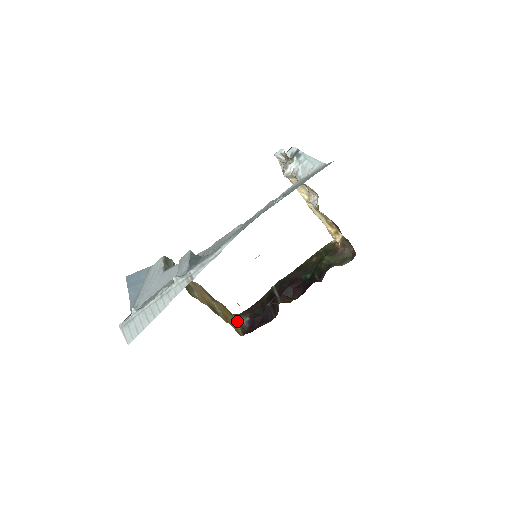
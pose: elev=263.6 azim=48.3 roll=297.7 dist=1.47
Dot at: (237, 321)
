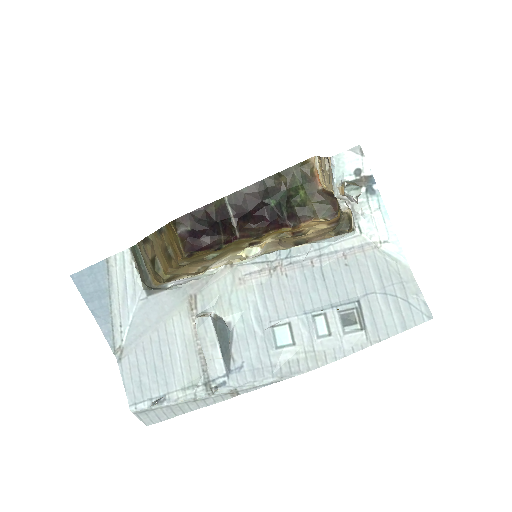
Dot at: (175, 230)
